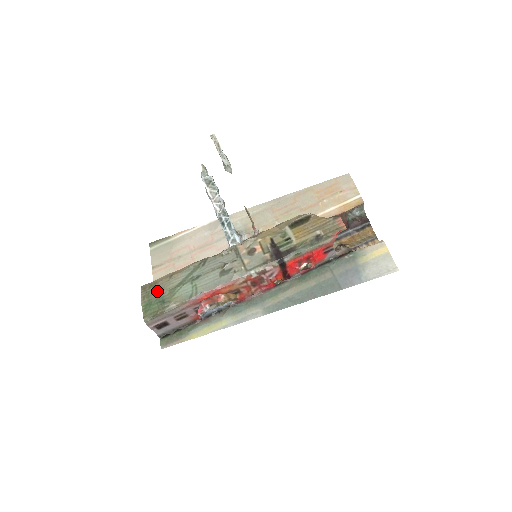
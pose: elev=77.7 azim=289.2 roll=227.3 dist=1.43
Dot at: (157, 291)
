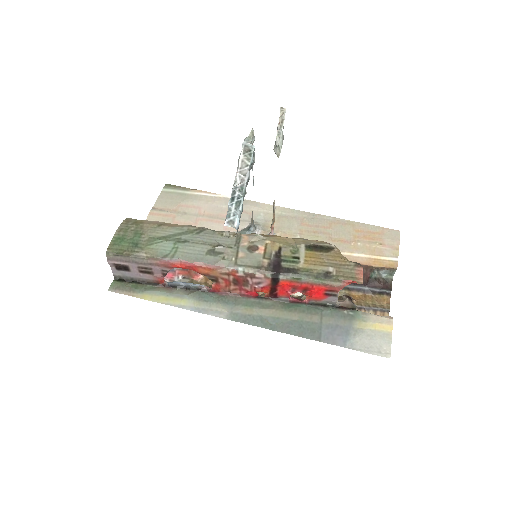
Dot at: (137, 231)
